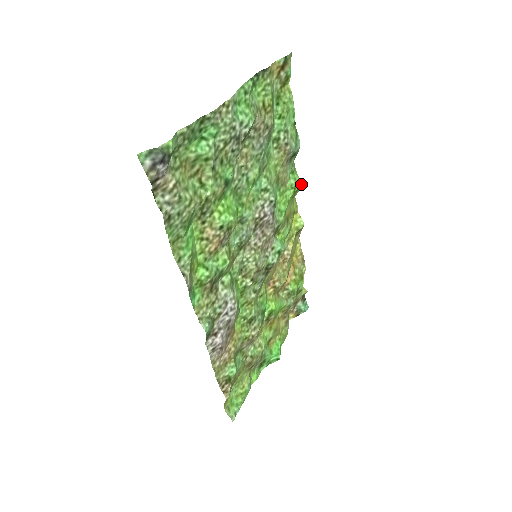
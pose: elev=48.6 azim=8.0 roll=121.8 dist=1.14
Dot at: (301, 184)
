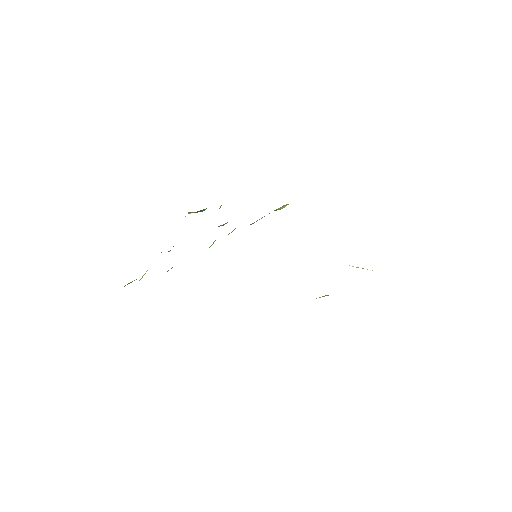
Dot at: occluded
